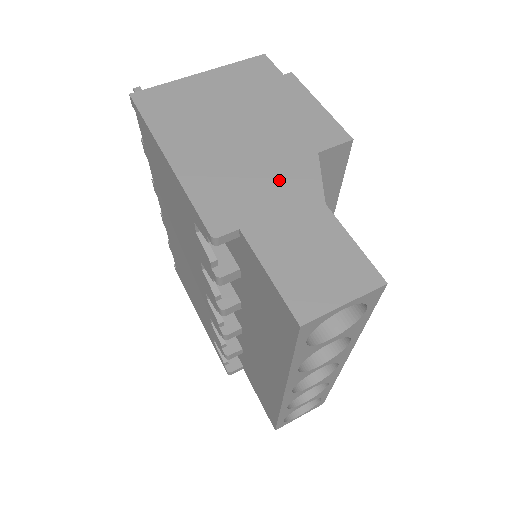
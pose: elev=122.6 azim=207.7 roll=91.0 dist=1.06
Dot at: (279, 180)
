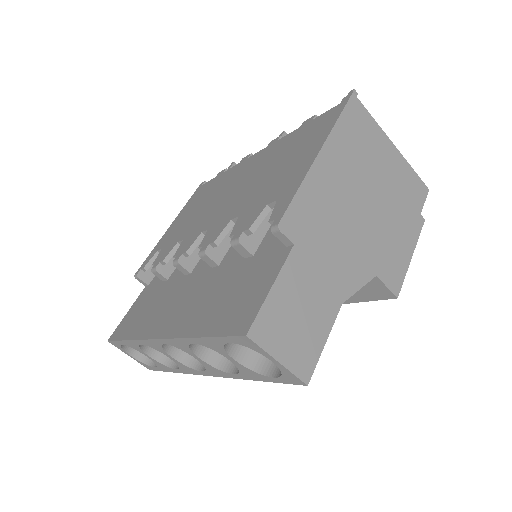
Dot at: (343, 256)
